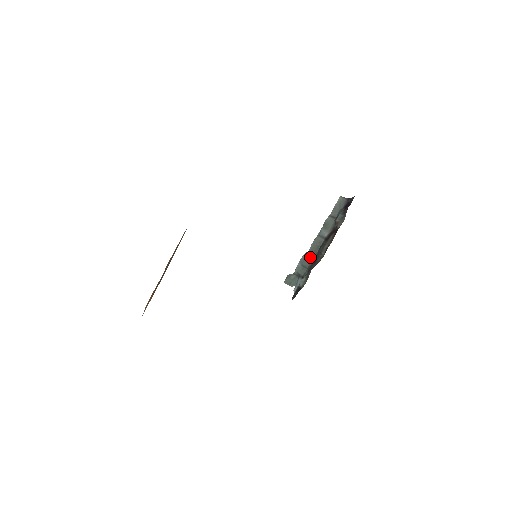
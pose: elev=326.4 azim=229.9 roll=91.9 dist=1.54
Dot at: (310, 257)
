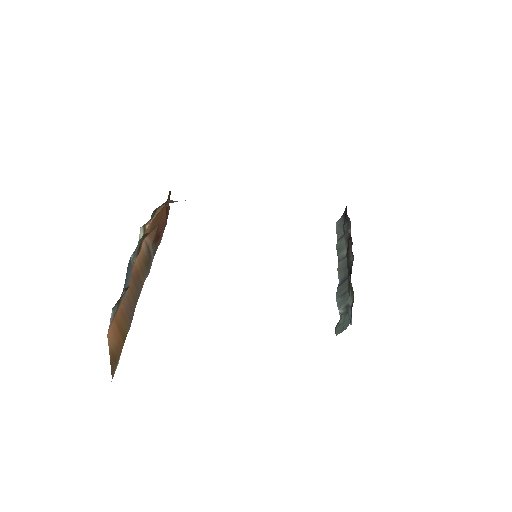
Dot at: (344, 282)
